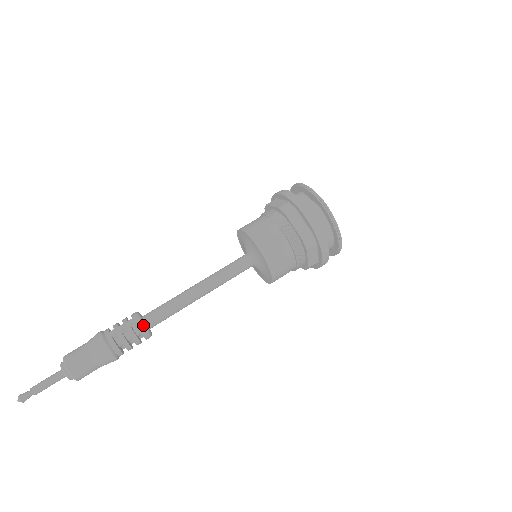
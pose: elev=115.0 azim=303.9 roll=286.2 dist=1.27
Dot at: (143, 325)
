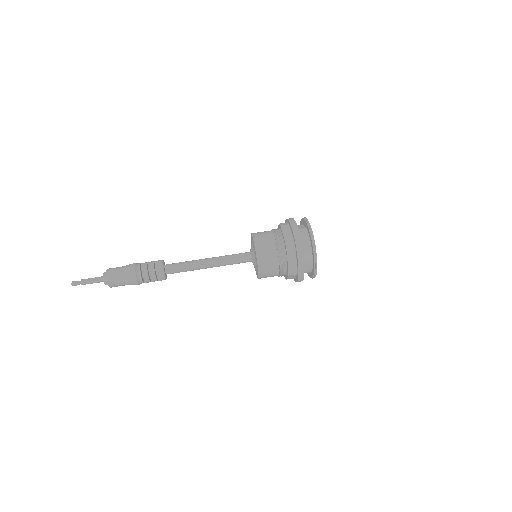
Dot at: (162, 264)
